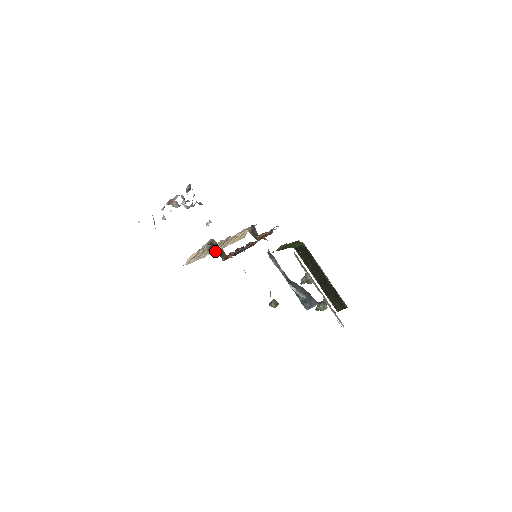
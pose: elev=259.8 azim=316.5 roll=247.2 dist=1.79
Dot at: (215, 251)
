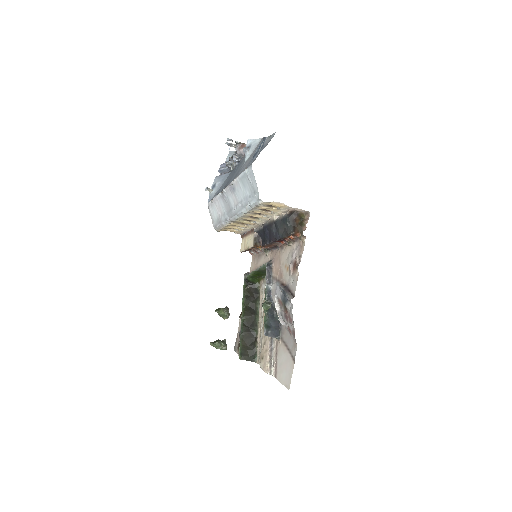
Dot at: (290, 221)
